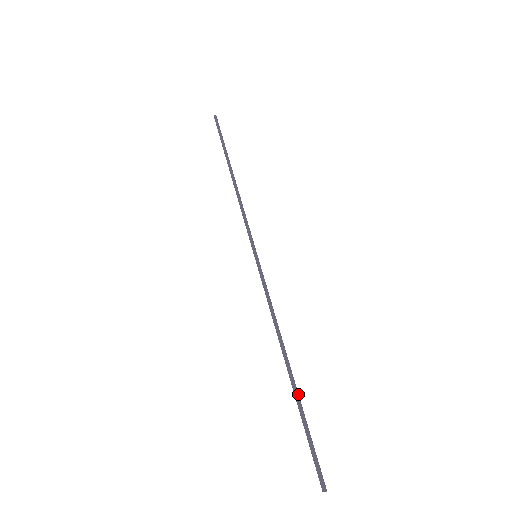
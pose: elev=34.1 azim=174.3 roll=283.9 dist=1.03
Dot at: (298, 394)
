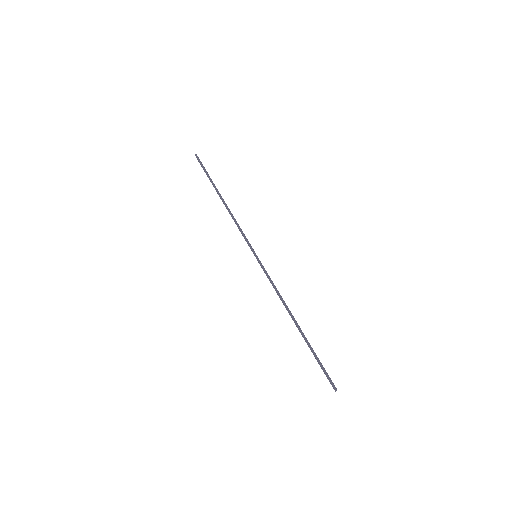
Dot at: (306, 339)
